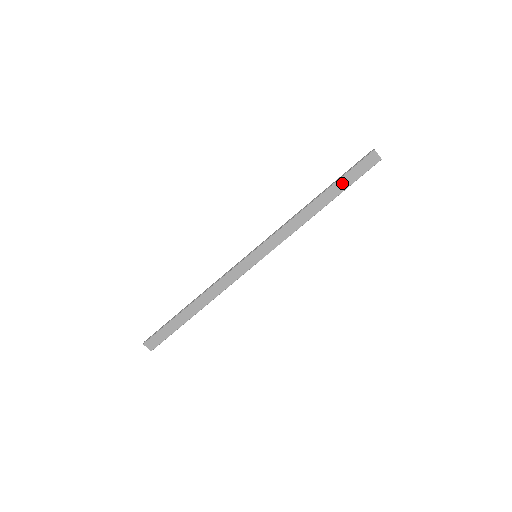
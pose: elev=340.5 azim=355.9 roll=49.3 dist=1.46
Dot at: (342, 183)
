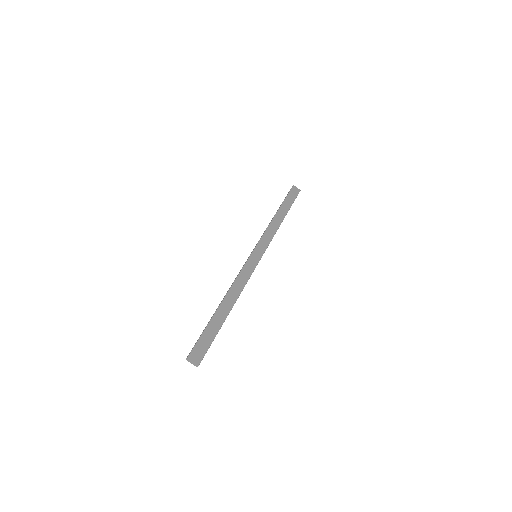
Dot at: (286, 203)
